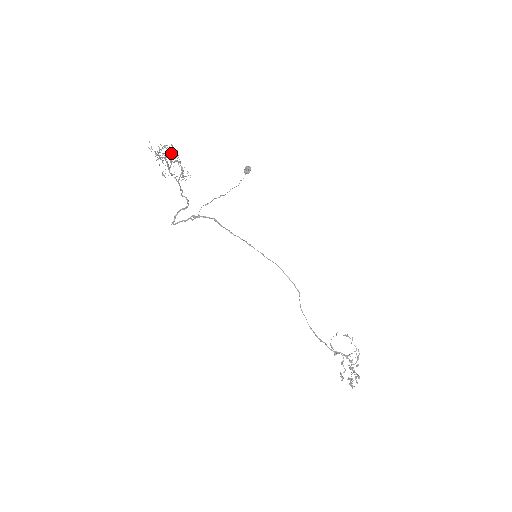
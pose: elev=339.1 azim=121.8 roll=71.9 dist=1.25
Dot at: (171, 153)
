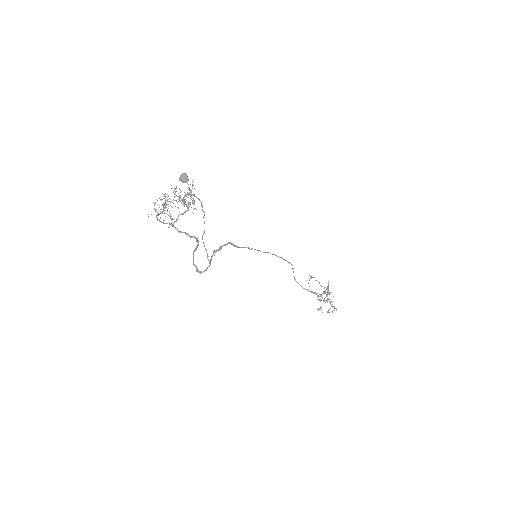
Dot at: (164, 196)
